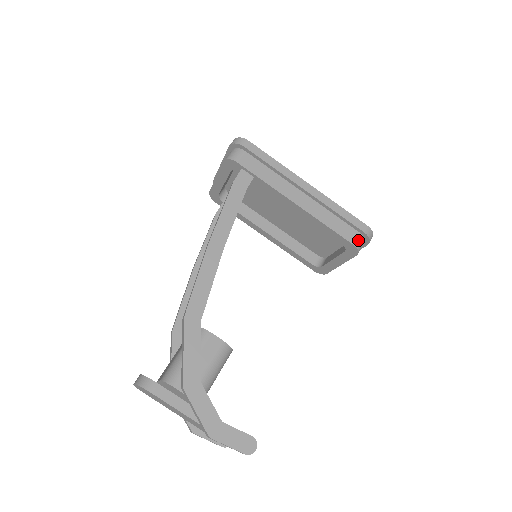
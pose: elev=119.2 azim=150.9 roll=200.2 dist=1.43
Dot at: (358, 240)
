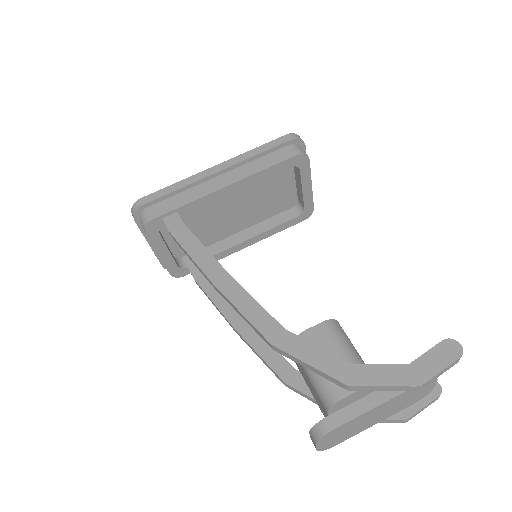
Dot at: (295, 149)
